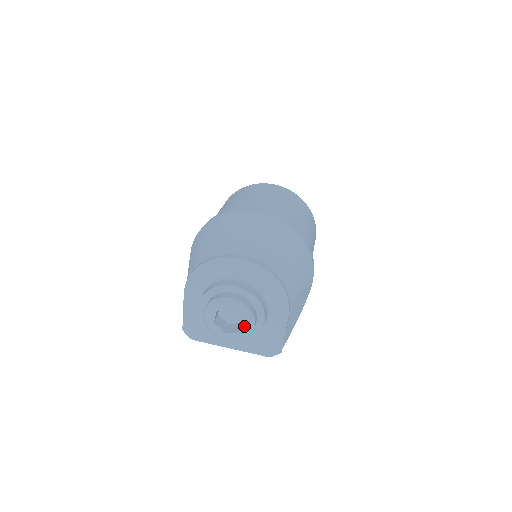
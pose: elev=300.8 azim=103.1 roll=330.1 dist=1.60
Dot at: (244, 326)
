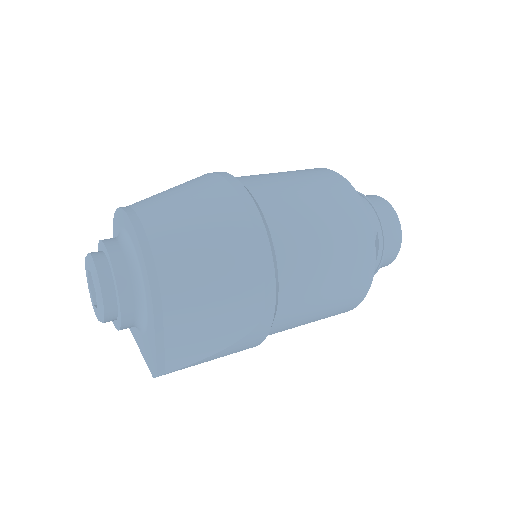
Dot at: (97, 301)
